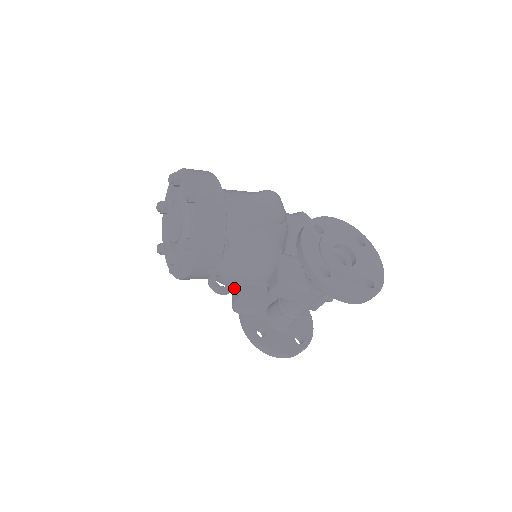
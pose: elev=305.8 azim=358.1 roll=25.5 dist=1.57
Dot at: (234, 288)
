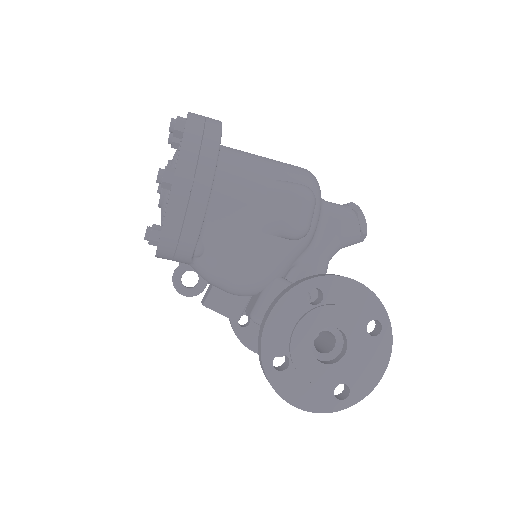
Dot at: (210, 284)
